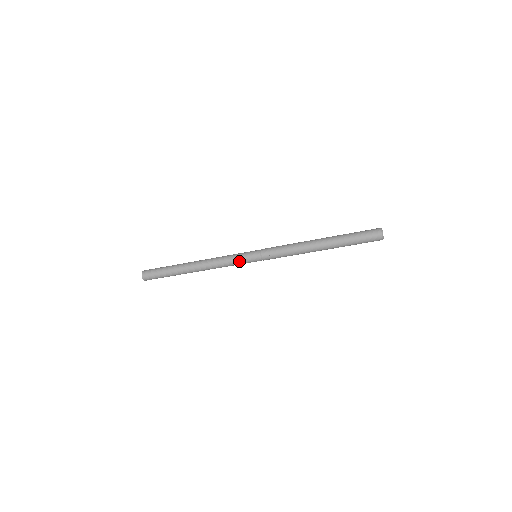
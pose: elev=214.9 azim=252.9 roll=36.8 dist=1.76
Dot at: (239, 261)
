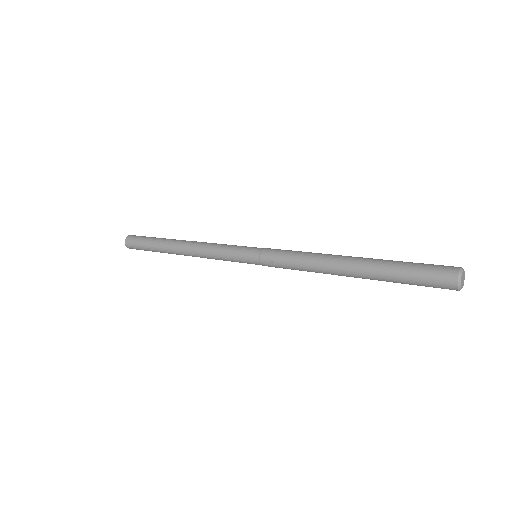
Dot at: (231, 259)
